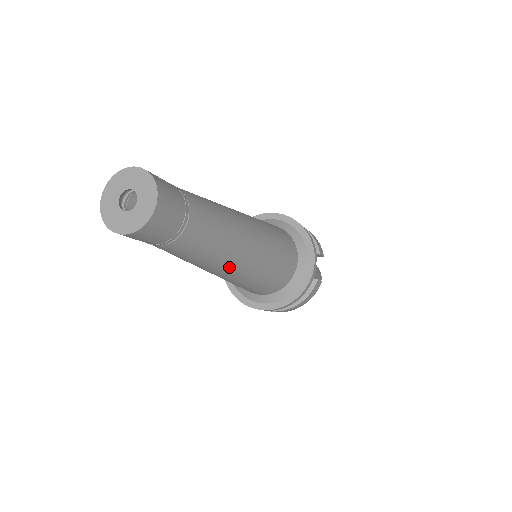
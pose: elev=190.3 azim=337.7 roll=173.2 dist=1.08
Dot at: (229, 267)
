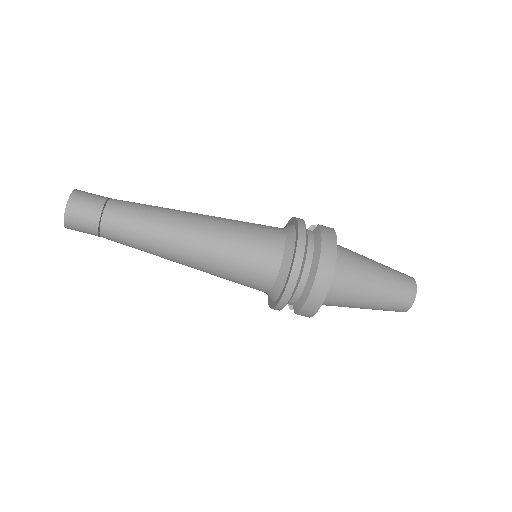
Dot at: (182, 223)
